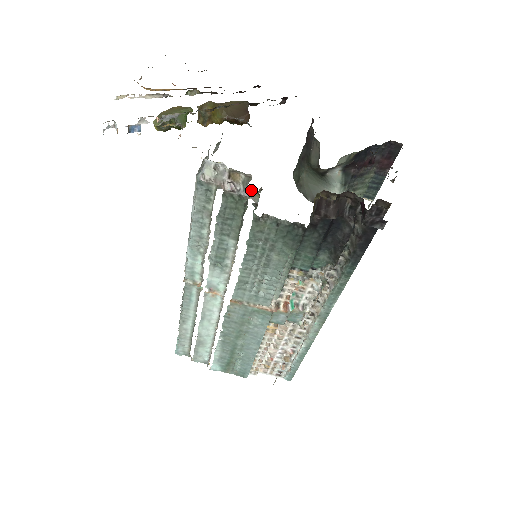
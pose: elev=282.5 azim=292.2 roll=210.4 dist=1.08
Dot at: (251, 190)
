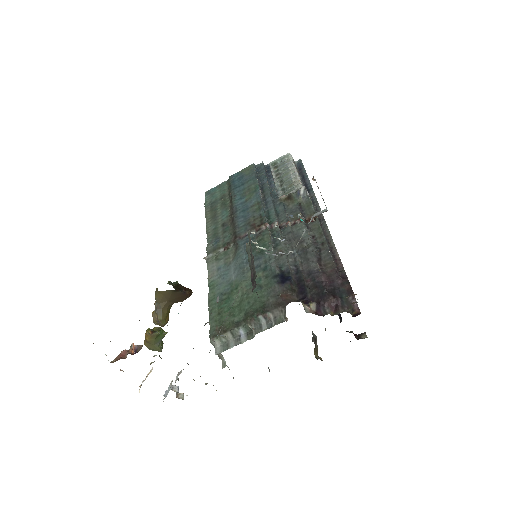
Dot at: occluded
